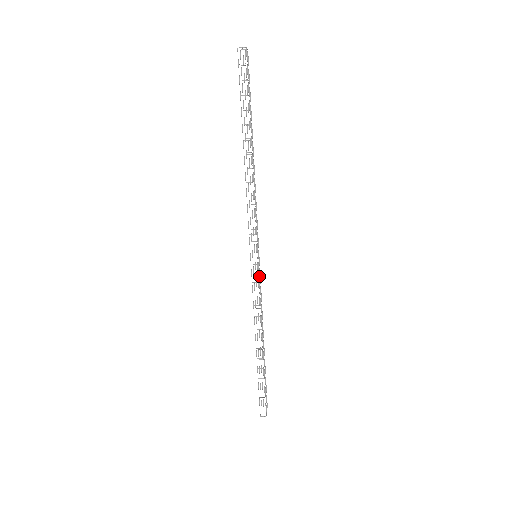
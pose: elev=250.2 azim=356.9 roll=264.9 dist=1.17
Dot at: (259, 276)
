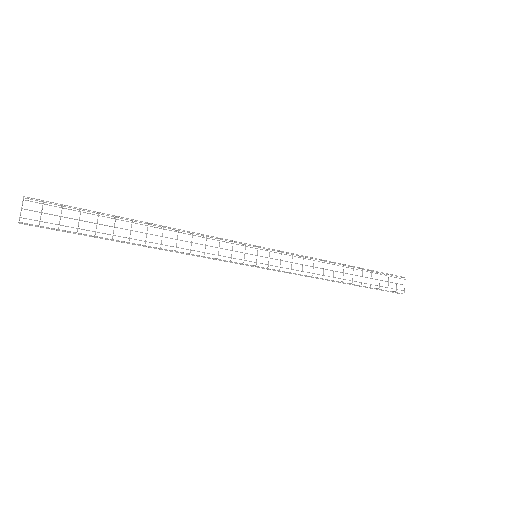
Dot at: occluded
